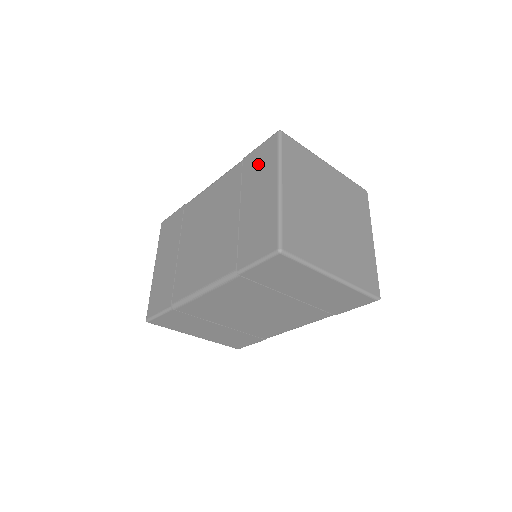
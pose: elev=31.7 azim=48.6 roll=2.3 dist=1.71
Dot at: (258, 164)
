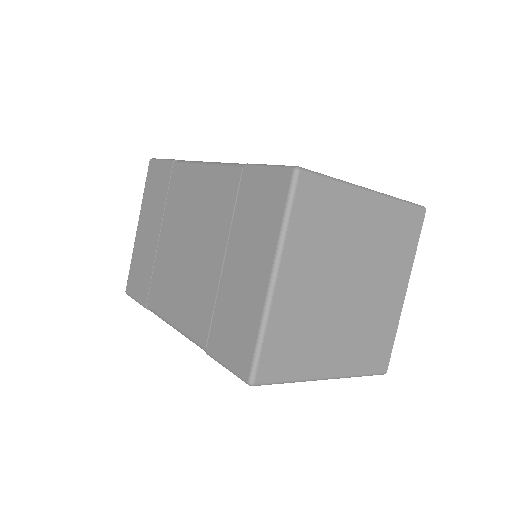
Dot at: (257, 204)
